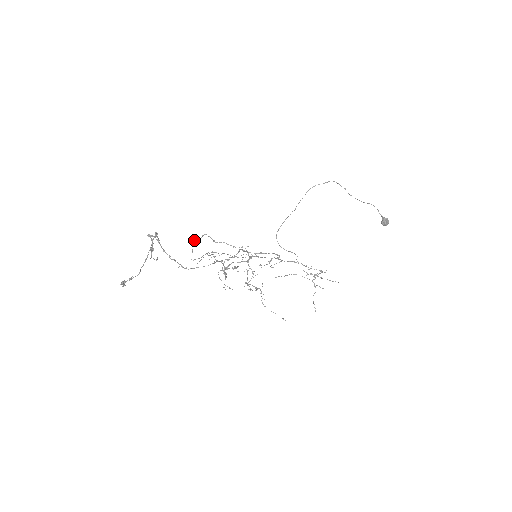
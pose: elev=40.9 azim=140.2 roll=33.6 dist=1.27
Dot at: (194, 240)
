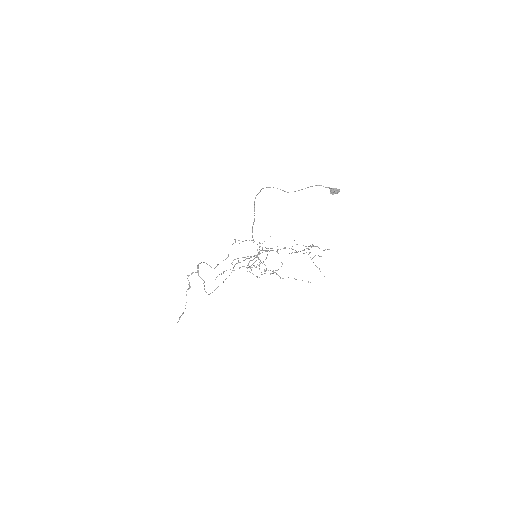
Dot at: (233, 243)
